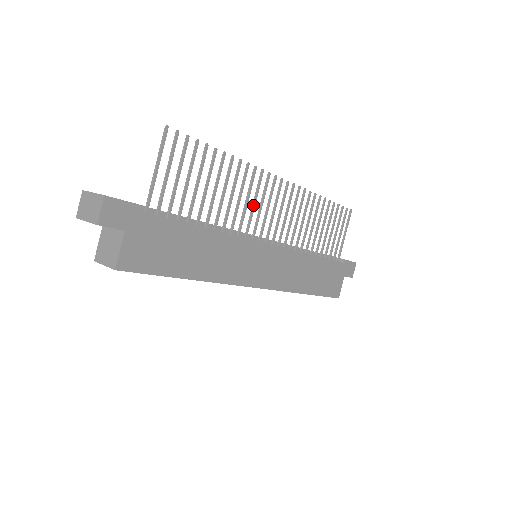
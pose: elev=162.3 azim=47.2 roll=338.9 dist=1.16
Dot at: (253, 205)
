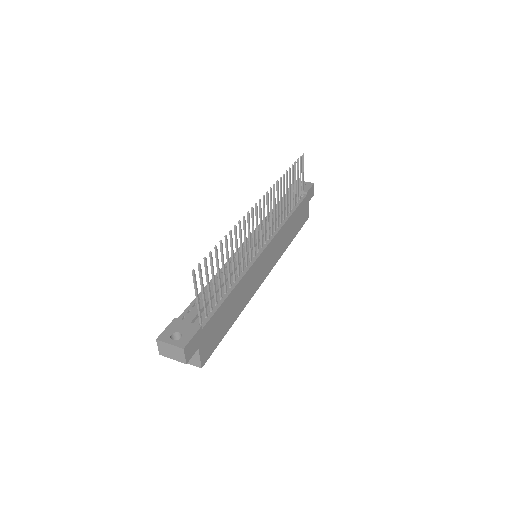
Dot at: (249, 239)
